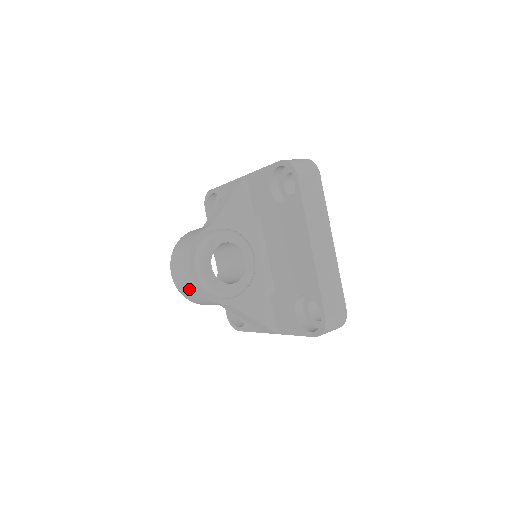
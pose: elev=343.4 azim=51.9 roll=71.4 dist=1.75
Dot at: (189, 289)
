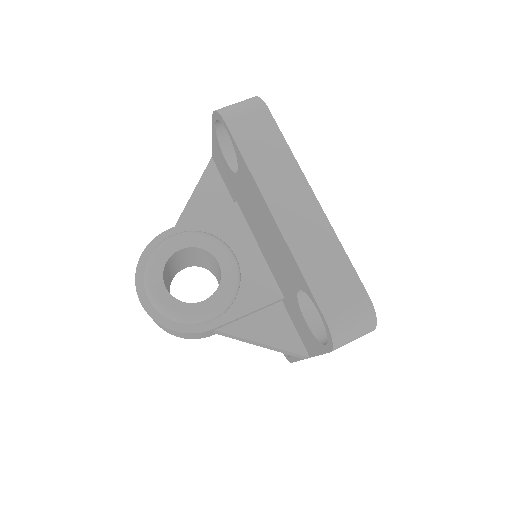
Dot at: occluded
